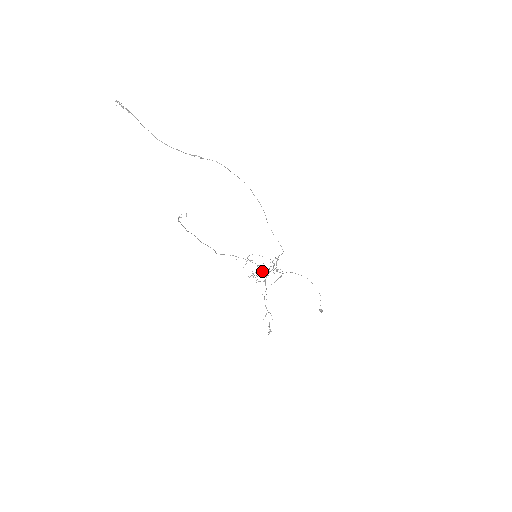
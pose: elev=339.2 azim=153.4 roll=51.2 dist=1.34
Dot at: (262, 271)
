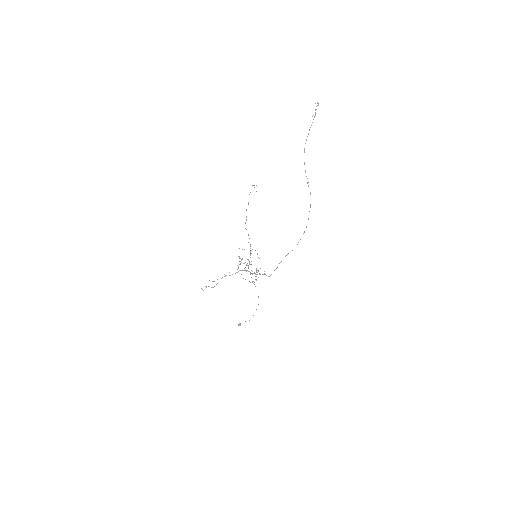
Dot at: (247, 265)
